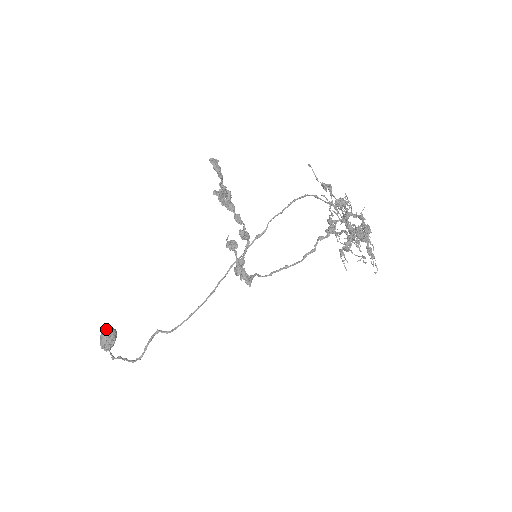
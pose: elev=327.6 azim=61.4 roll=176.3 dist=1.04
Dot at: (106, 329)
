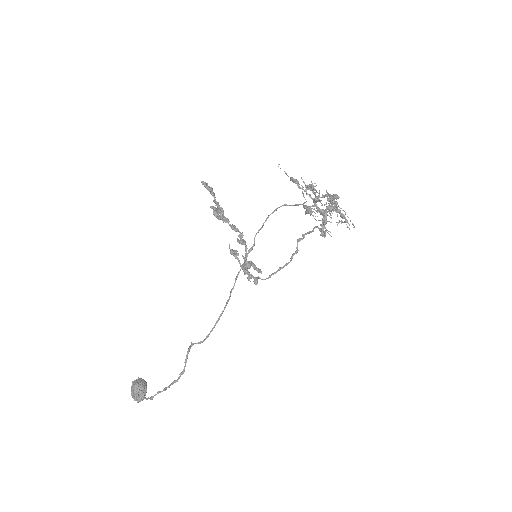
Dot at: (135, 380)
